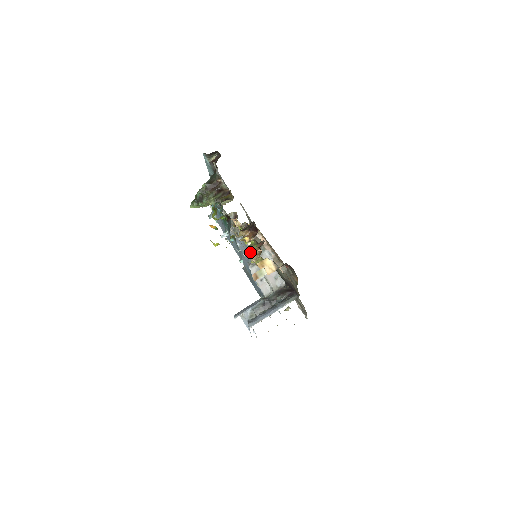
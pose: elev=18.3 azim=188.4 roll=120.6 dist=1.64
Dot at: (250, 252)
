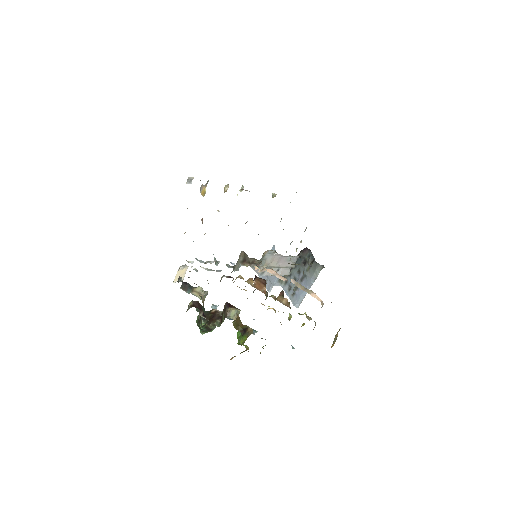
Dot at: occluded
